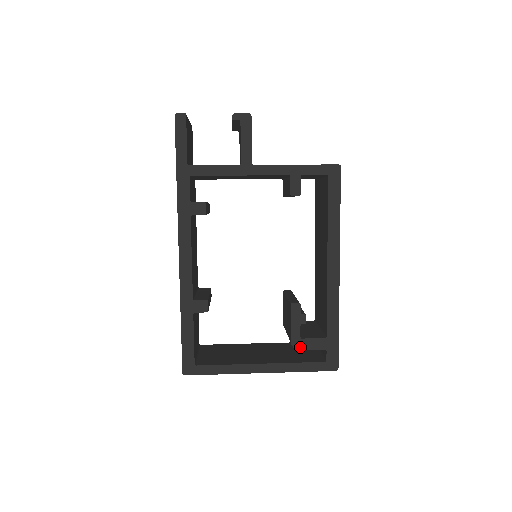
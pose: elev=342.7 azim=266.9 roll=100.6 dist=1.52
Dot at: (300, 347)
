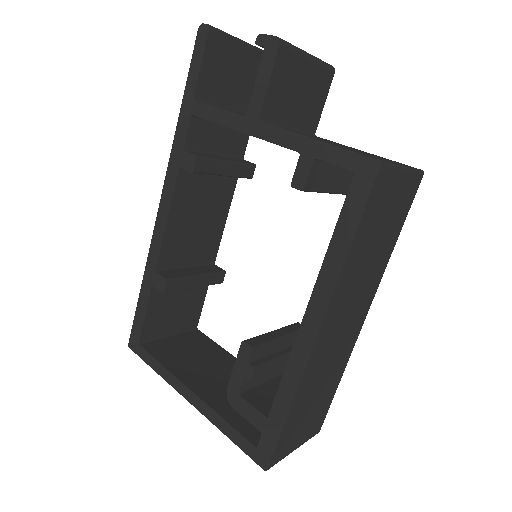
Dot at: (234, 404)
